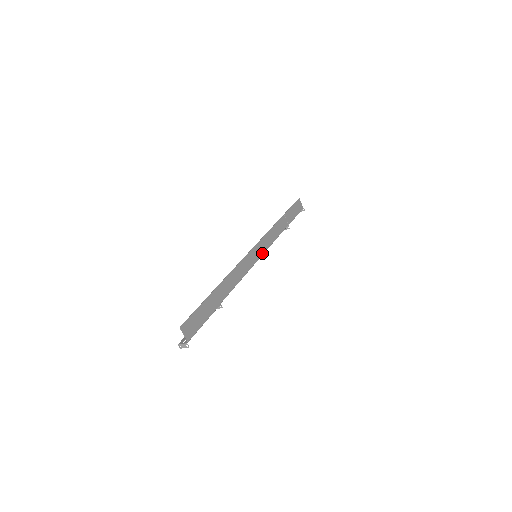
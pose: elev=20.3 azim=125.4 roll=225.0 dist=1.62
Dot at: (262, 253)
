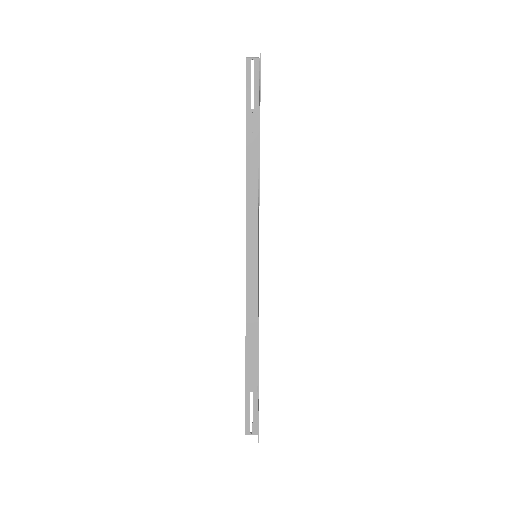
Dot at: (258, 242)
